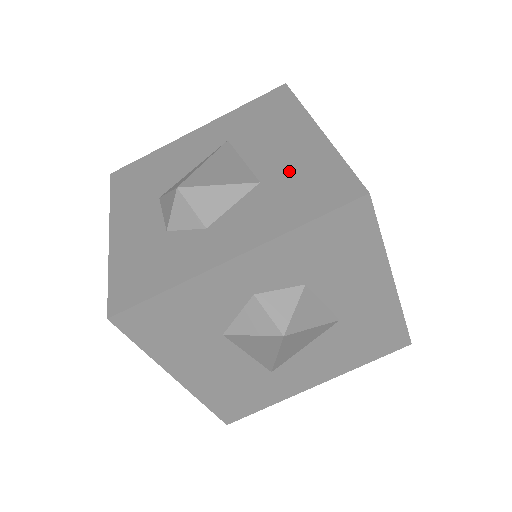
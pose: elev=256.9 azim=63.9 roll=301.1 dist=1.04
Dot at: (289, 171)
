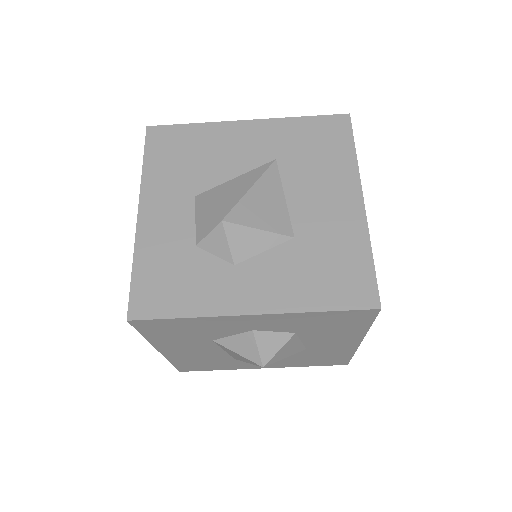
Dot at: (323, 240)
